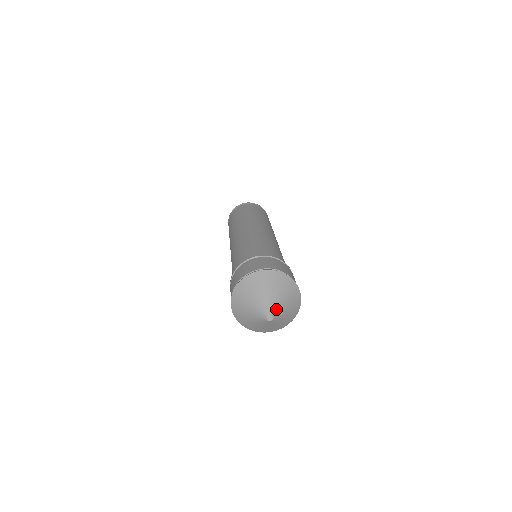
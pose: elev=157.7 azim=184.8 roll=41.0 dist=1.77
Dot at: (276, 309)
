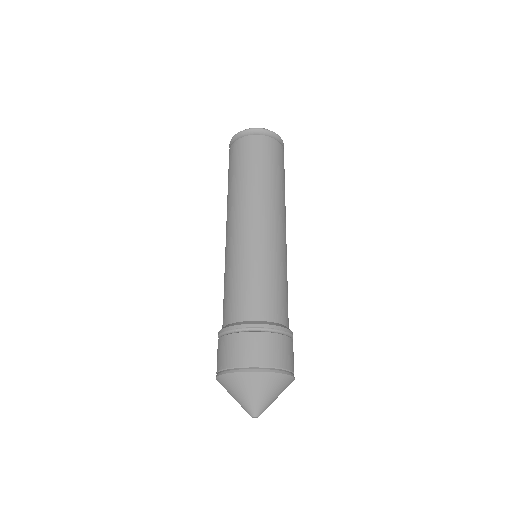
Dot at: occluded
